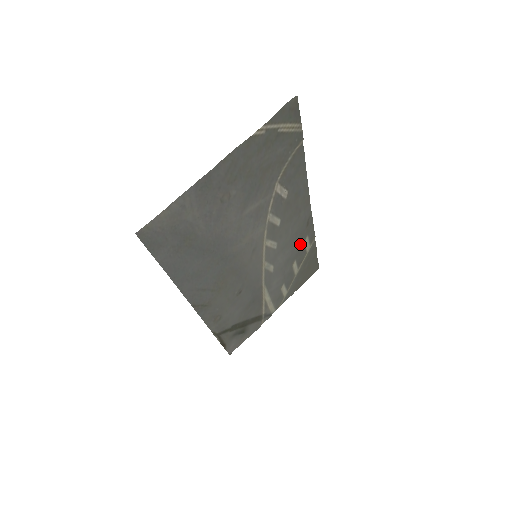
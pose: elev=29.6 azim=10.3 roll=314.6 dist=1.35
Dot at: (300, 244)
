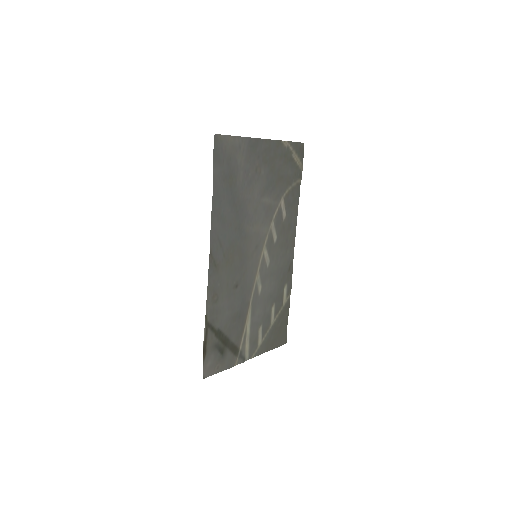
Dot at: (281, 287)
